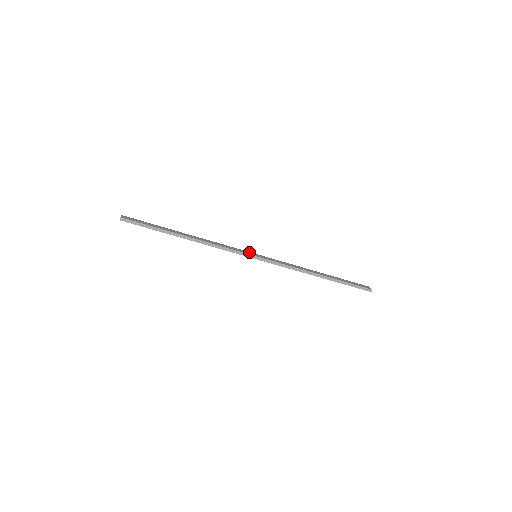
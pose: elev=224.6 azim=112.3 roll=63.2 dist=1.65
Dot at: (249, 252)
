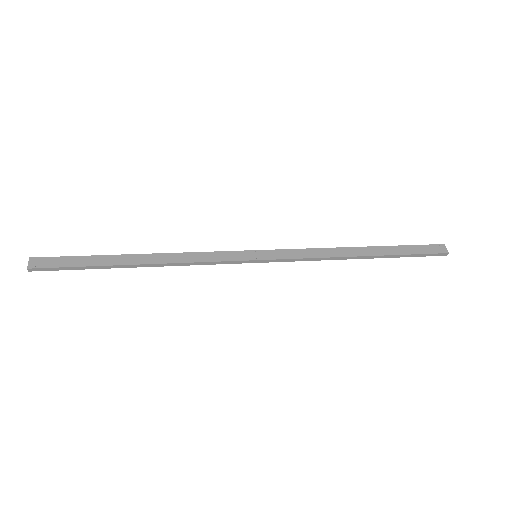
Dot at: (244, 252)
